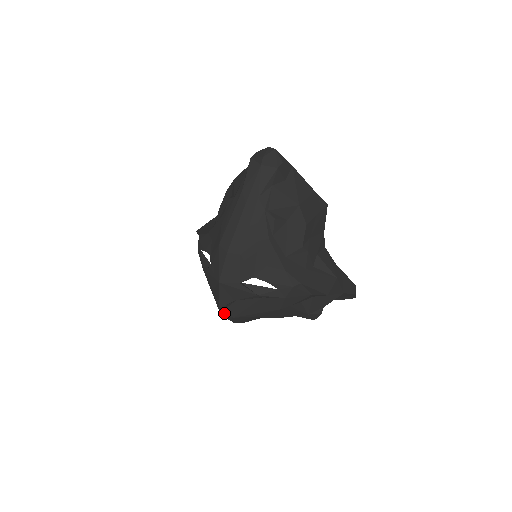
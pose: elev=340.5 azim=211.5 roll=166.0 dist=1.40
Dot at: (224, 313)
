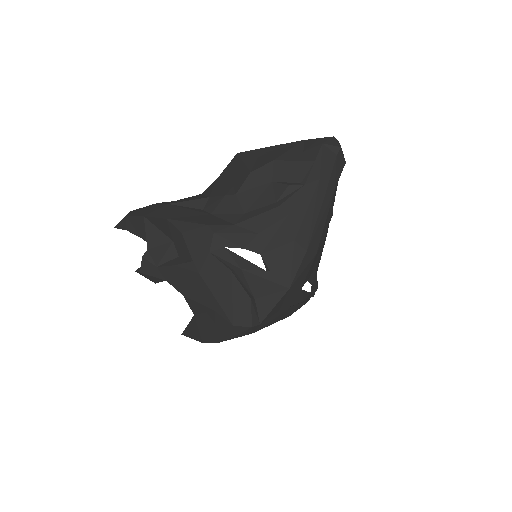
Dot at: (248, 329)
